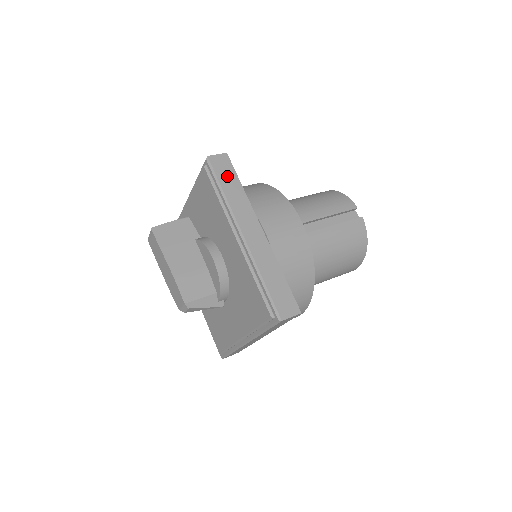
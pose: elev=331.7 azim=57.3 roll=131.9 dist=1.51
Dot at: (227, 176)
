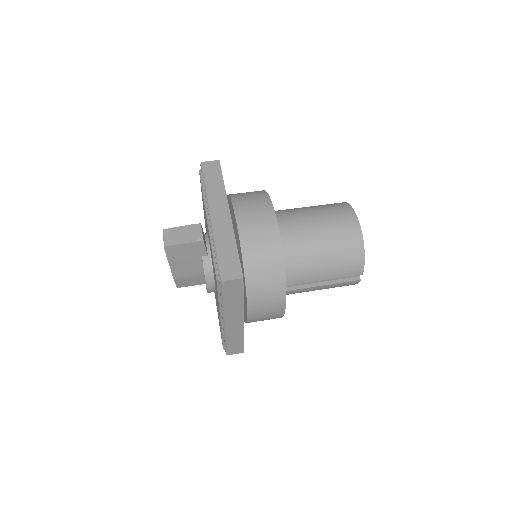
Dot at: (233, 293)
